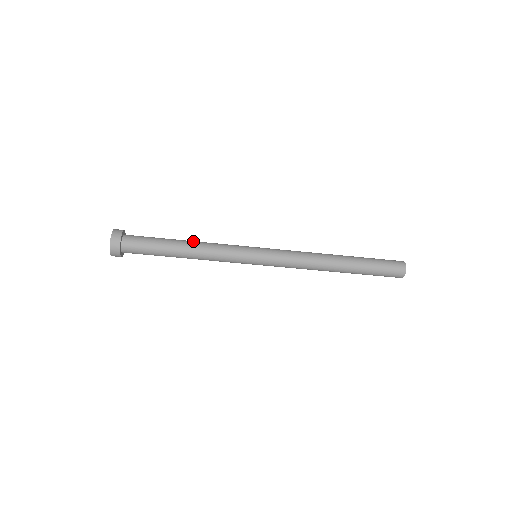
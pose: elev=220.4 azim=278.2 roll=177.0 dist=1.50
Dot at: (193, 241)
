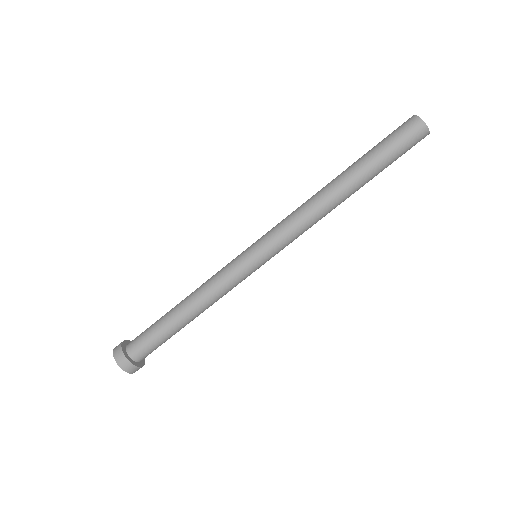
Dot at: occluded
